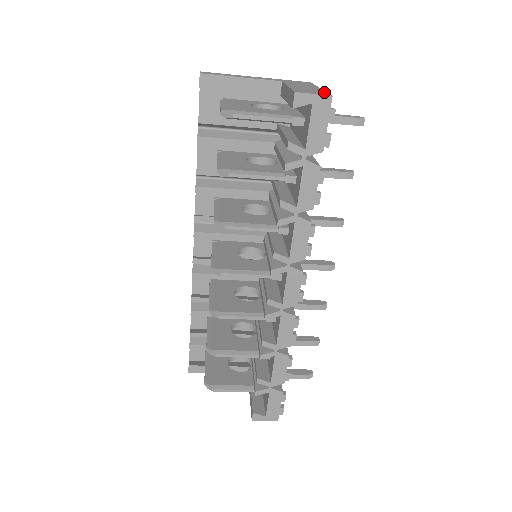
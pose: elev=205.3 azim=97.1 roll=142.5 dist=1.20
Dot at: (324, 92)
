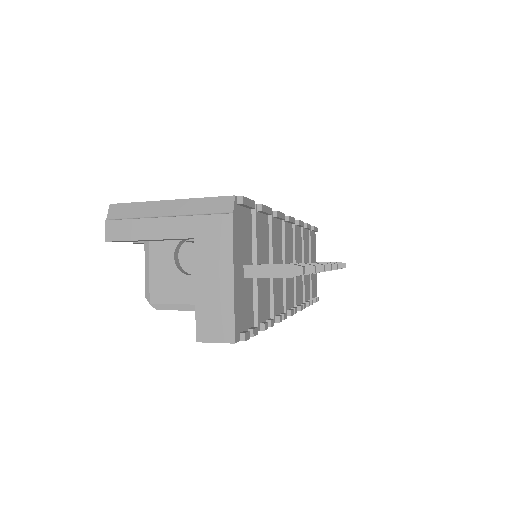
Dot at: (230, 320)
